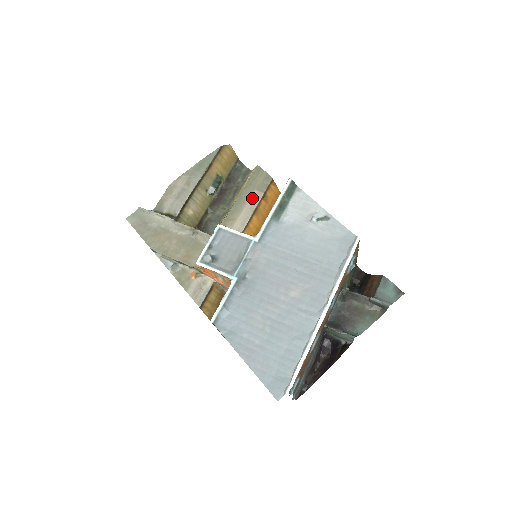
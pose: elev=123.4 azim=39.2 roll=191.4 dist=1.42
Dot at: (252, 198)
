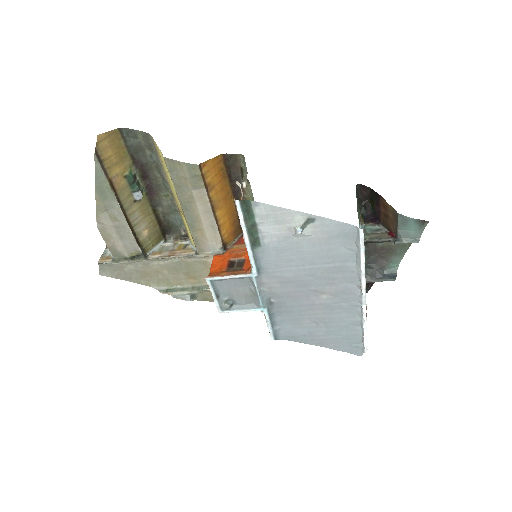
Dot at: (198, 201)
